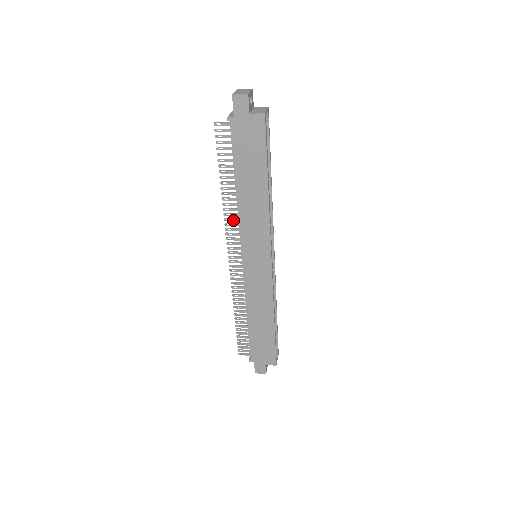
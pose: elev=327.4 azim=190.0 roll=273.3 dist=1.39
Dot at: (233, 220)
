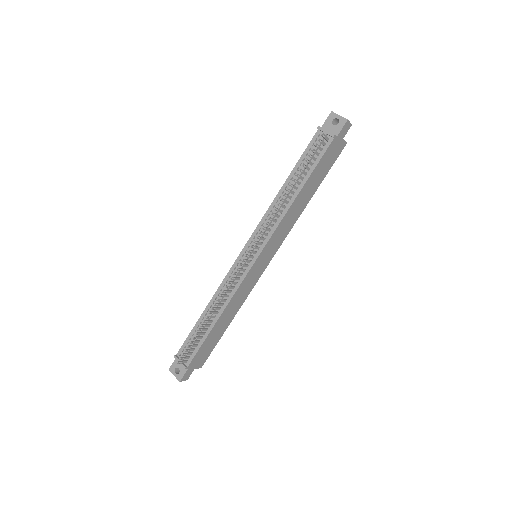
Dot at: (273, 220)
